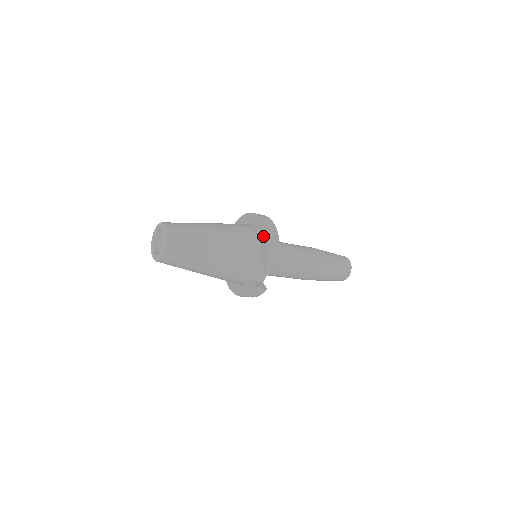
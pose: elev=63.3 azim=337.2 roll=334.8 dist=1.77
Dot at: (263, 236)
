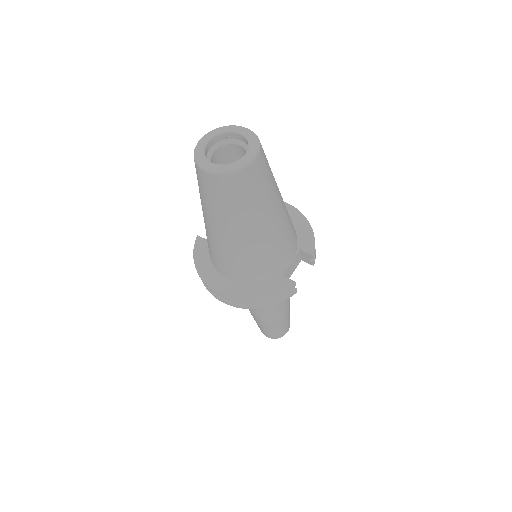
Dot at: (297, 220)
